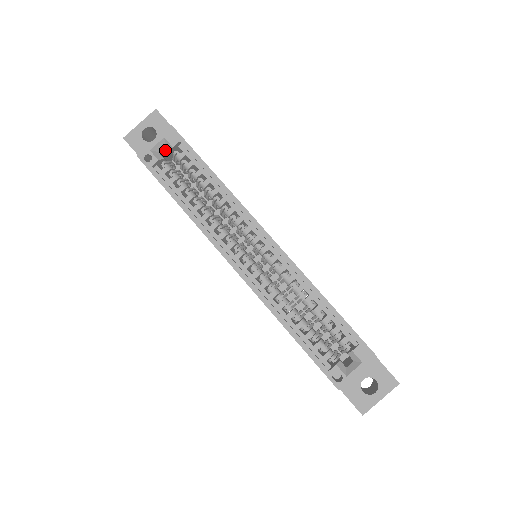
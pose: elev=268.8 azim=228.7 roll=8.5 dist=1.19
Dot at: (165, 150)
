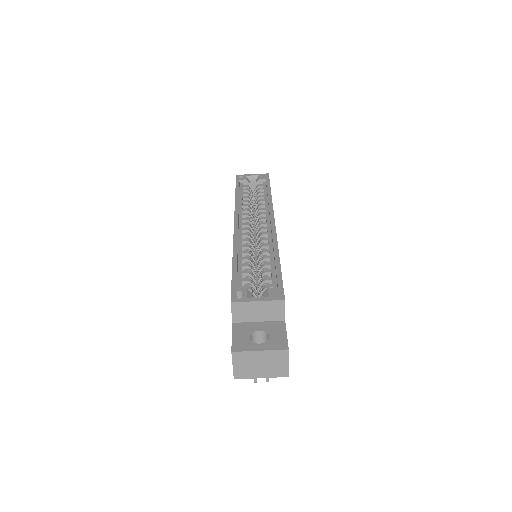
Dot at: (254, 185)
